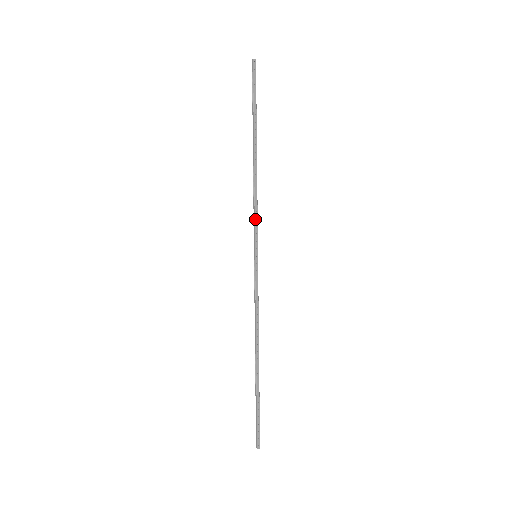
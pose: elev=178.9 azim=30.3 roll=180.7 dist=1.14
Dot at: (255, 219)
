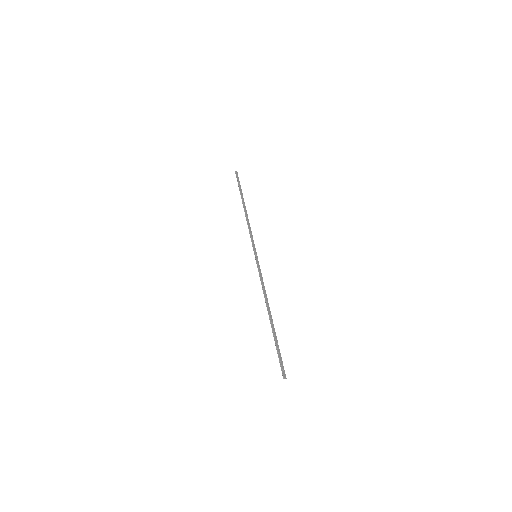
Dot at: (251, 237)
